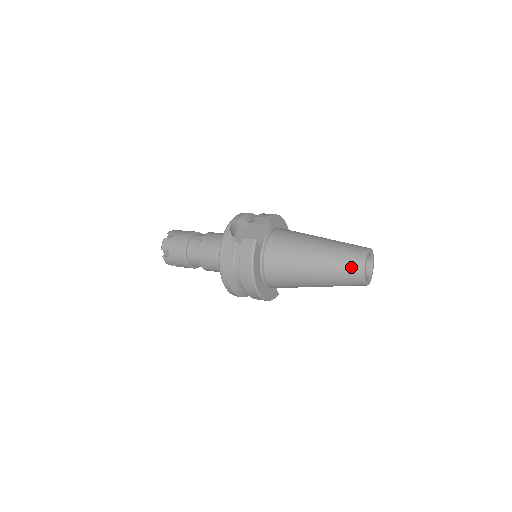
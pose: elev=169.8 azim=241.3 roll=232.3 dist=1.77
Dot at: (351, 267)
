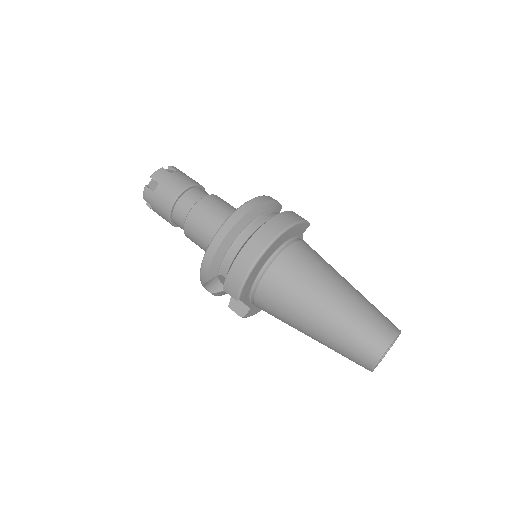
Dot at: occluded
